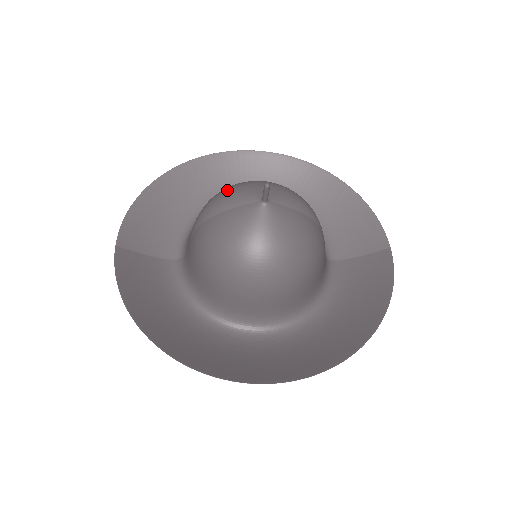
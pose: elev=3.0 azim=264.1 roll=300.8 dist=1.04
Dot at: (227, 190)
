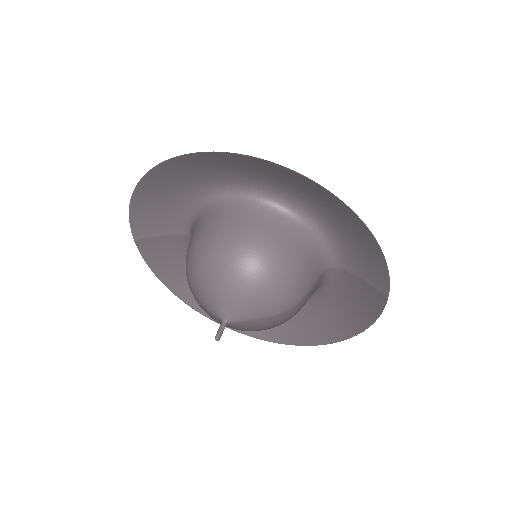
Dot at: (199, 275)
